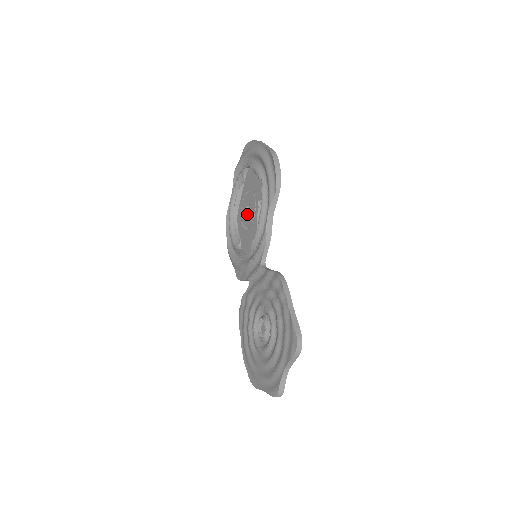
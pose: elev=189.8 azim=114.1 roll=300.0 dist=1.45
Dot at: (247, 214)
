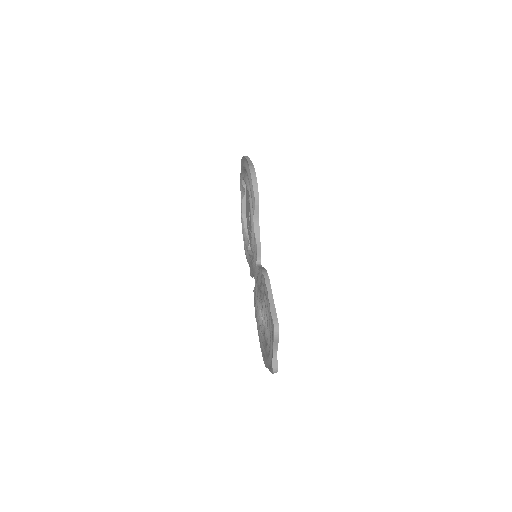
Dot at: occluded
